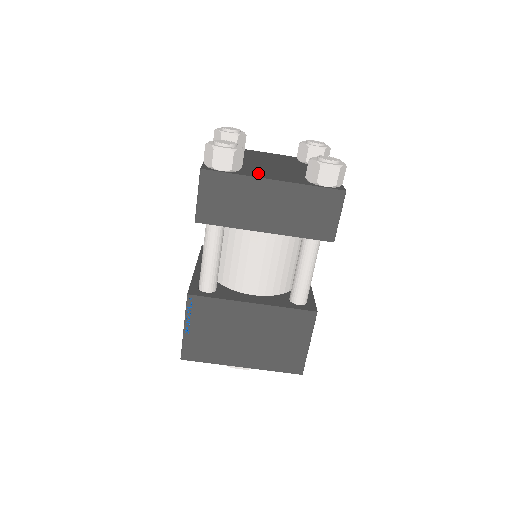
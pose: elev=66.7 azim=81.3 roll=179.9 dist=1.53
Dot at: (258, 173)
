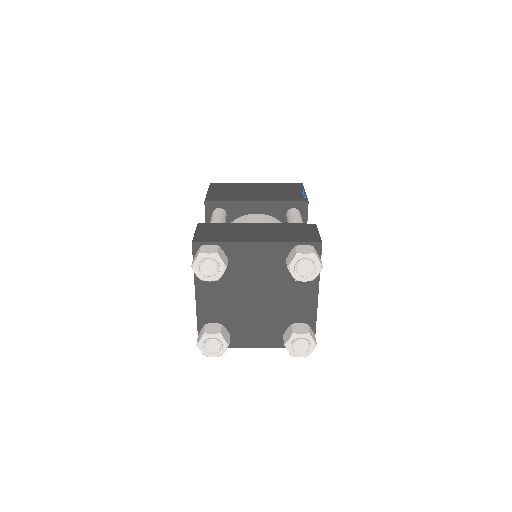
Dot at: (244, 337)
